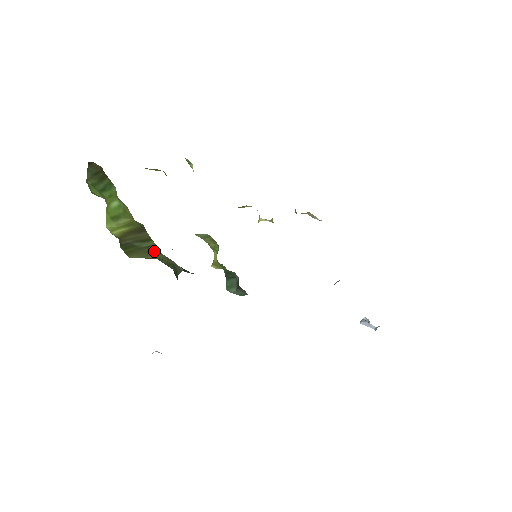
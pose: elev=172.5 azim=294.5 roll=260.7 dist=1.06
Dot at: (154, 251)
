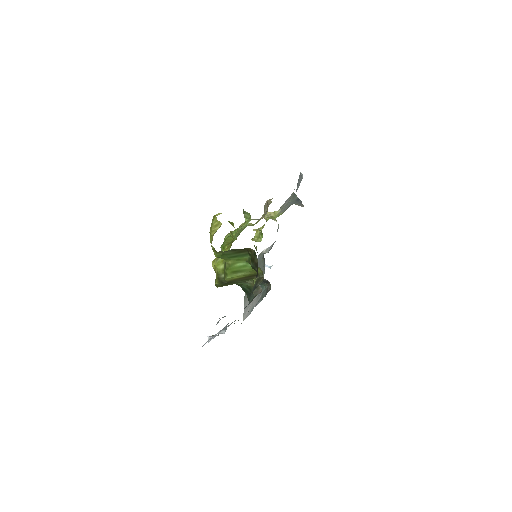
Dot at: (245, 282)
